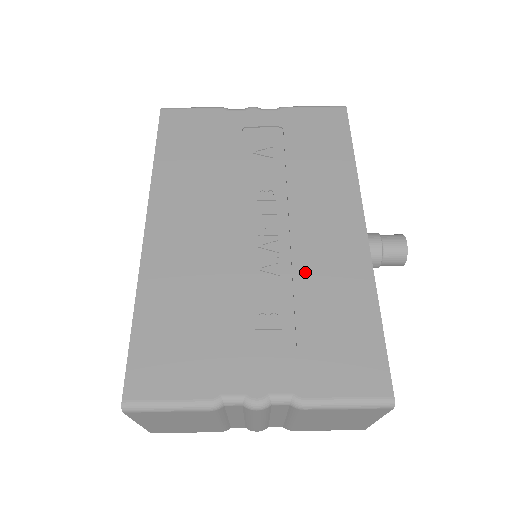
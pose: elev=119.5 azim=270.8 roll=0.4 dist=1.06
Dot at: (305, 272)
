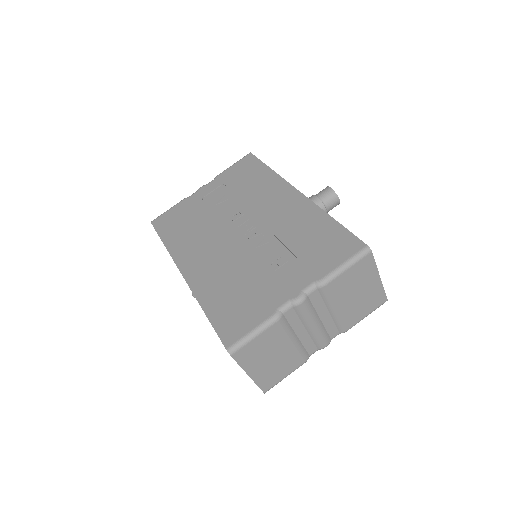
Dot at: (282, 231)
